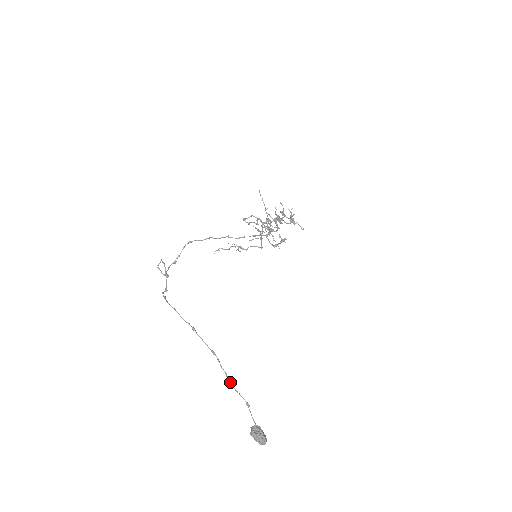
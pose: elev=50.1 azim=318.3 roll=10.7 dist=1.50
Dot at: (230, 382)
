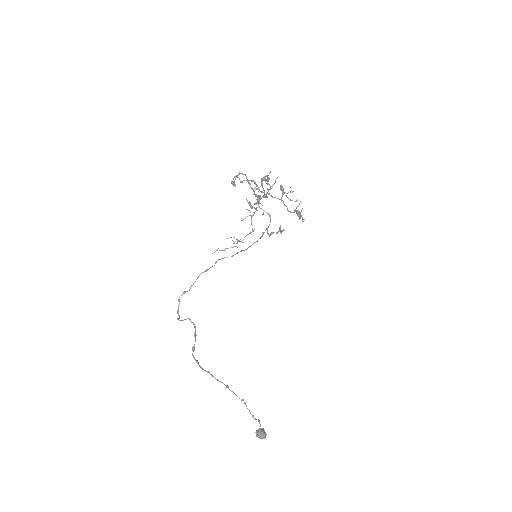
Dot at: (252, 415)
